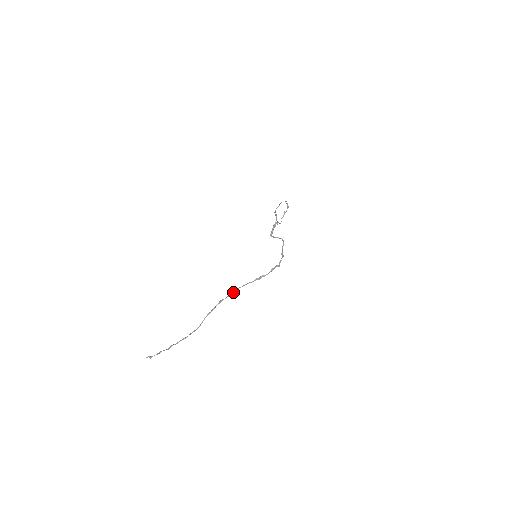
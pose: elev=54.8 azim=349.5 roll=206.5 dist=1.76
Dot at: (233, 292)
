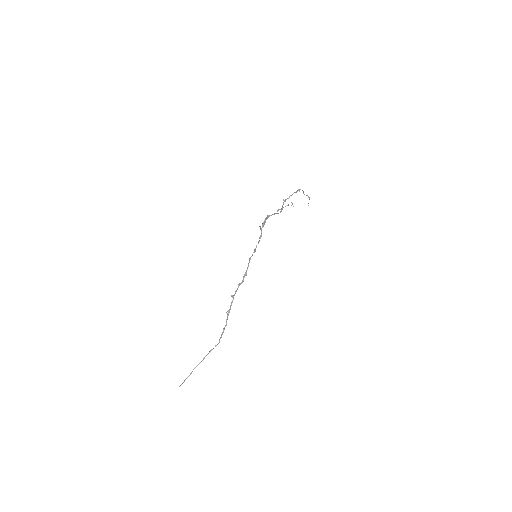
Dot at: (233, 299)
